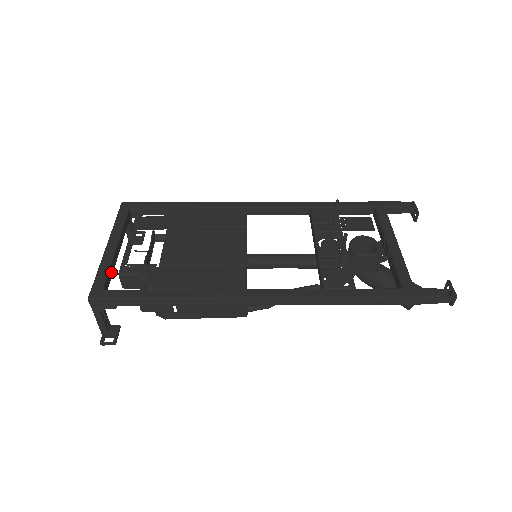
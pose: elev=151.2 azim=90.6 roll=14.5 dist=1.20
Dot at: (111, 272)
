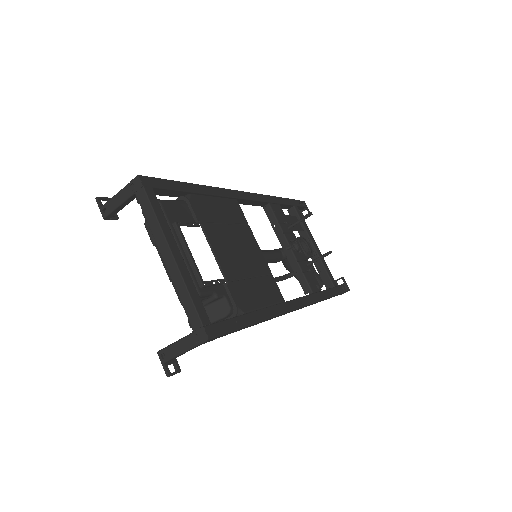
Dot at: occluded
